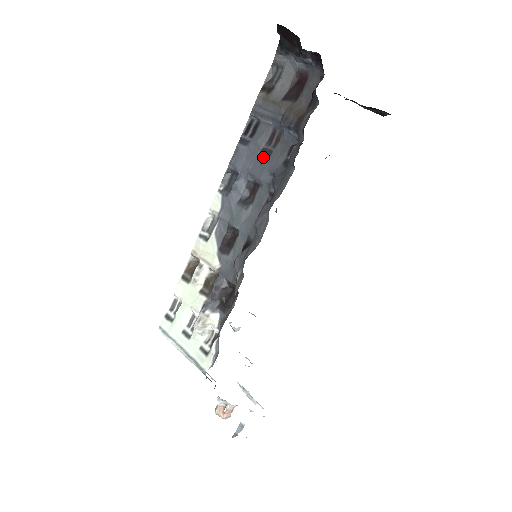
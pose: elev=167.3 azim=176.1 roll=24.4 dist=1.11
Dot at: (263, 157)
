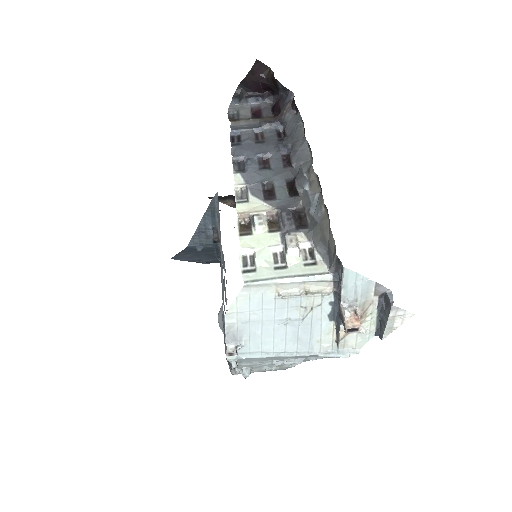
Dot at: (260, 144)
